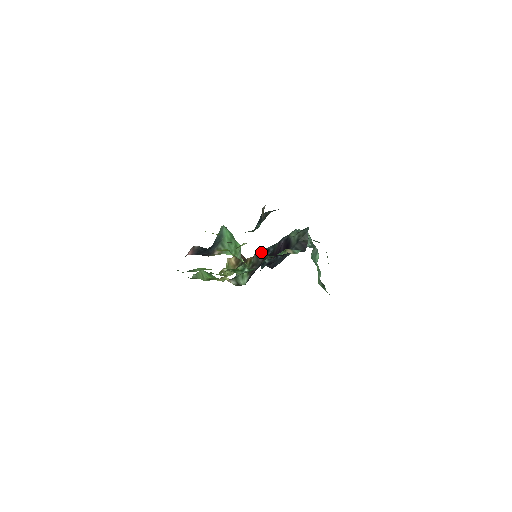
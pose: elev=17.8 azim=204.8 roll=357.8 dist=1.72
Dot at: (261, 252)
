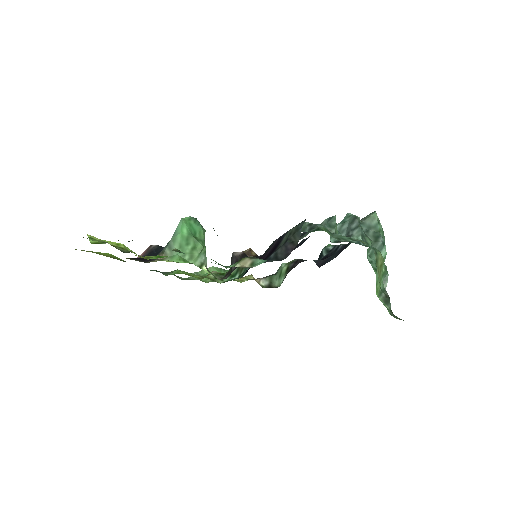
Dot at: (238, 255)
